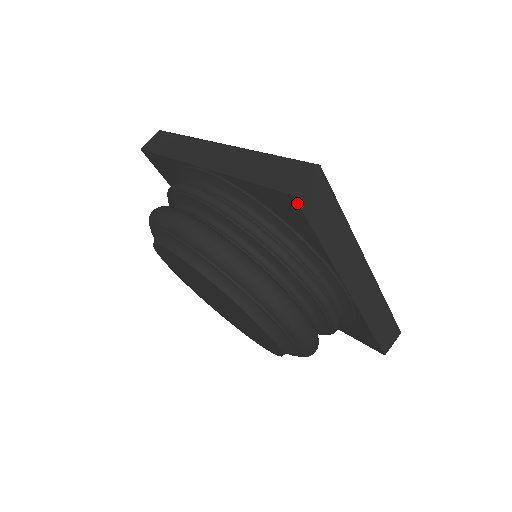
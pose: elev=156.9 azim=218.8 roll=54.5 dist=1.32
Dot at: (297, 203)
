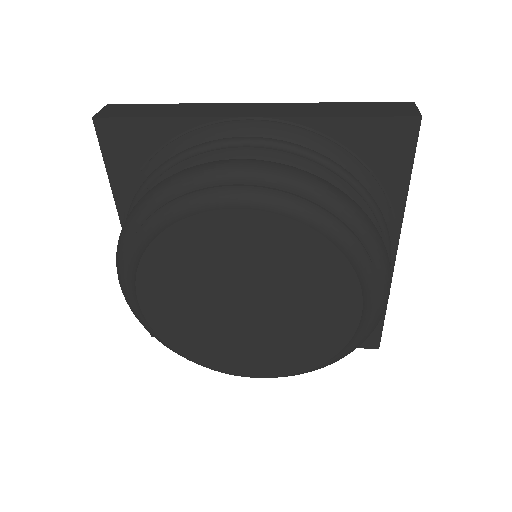
Dot at: (419, 128)
